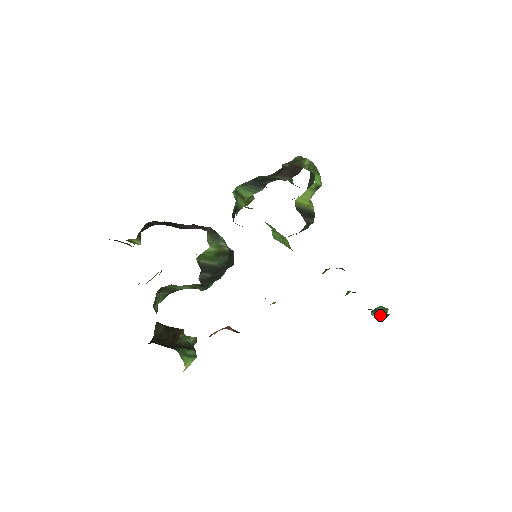
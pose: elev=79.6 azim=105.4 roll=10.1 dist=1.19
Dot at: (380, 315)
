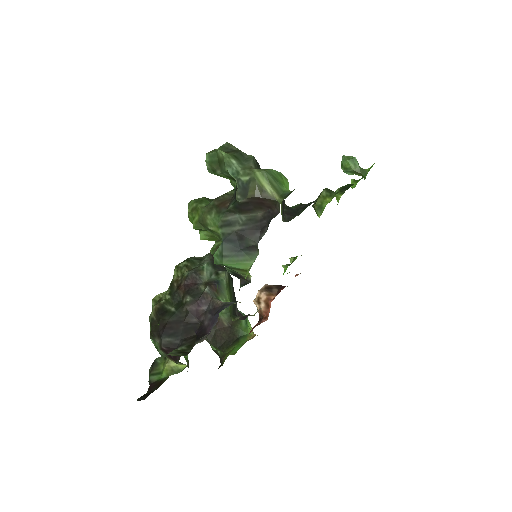
Dot at: (357, 173)
